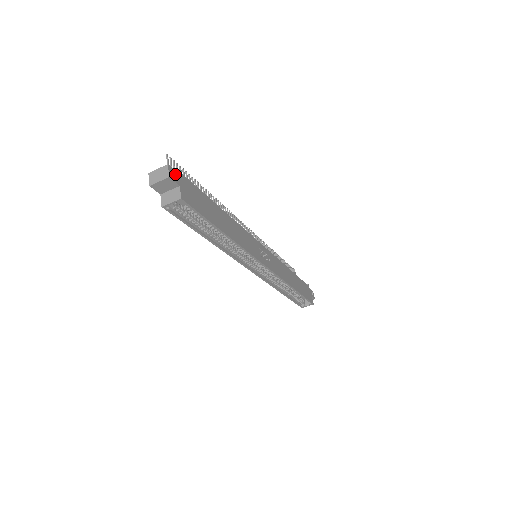
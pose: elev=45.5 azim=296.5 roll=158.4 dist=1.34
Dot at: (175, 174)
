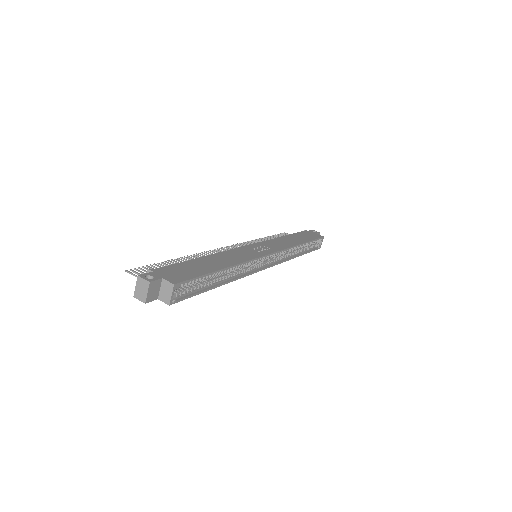
Dot at: (150, 275)
